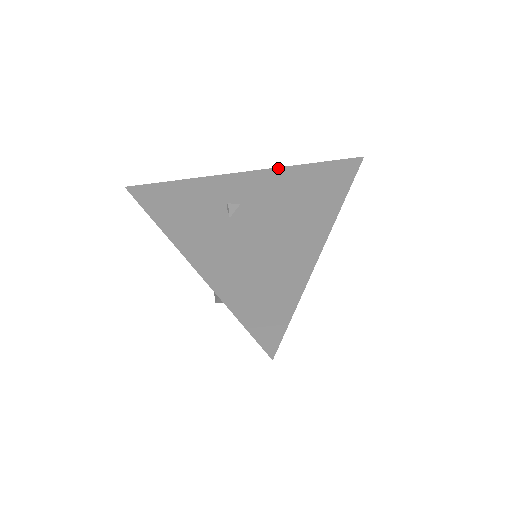
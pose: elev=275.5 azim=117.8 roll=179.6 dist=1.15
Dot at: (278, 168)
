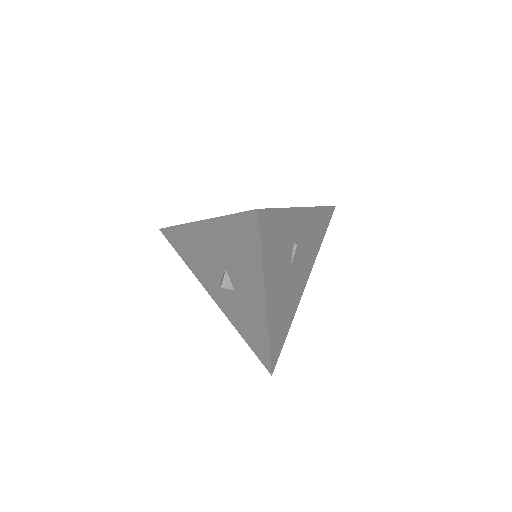
Dot at: occluded
